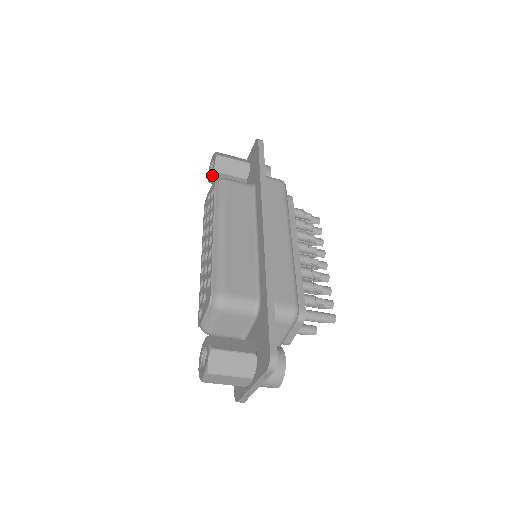
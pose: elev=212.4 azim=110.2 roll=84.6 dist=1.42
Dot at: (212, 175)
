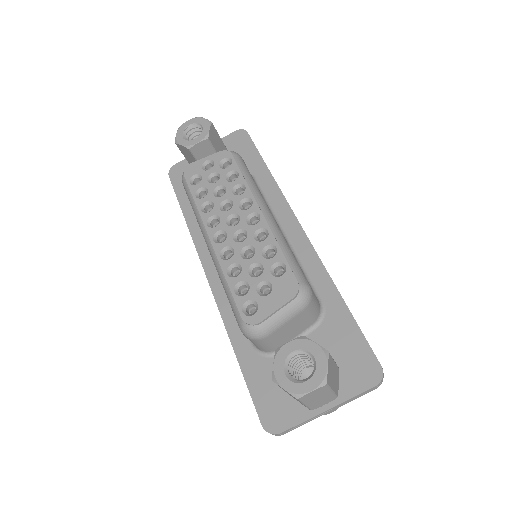
Dot at: (201, 141)
